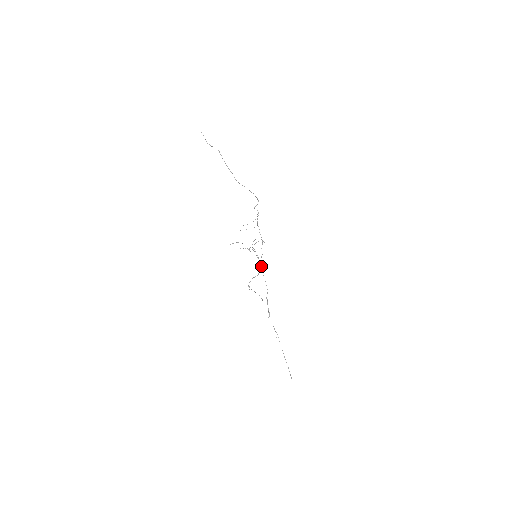
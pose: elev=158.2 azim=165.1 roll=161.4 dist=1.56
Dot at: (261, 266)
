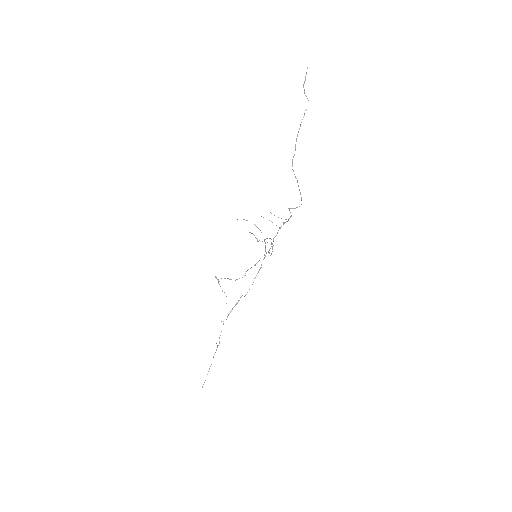
Dot at: (261, 265)
